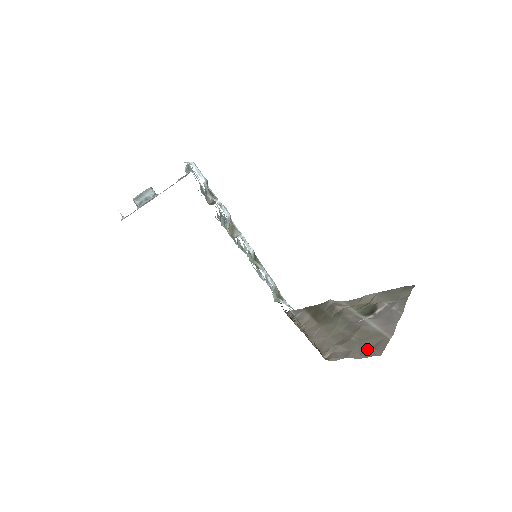
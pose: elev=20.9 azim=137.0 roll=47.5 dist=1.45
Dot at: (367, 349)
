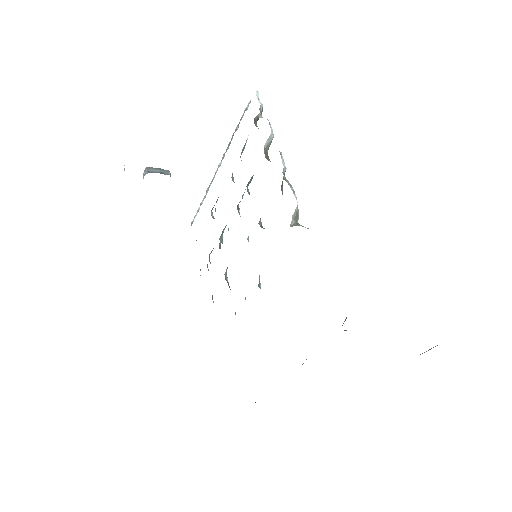
Dot at: occluded
